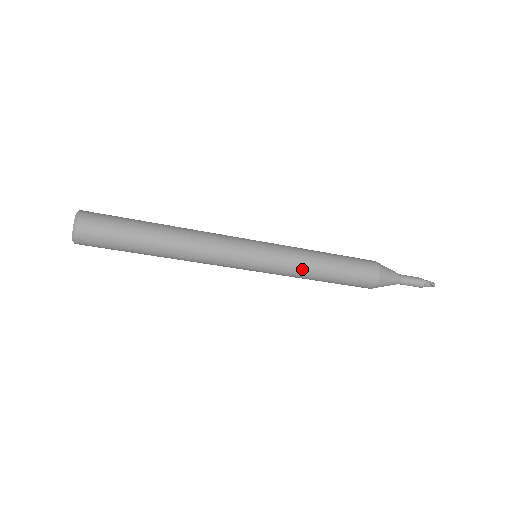
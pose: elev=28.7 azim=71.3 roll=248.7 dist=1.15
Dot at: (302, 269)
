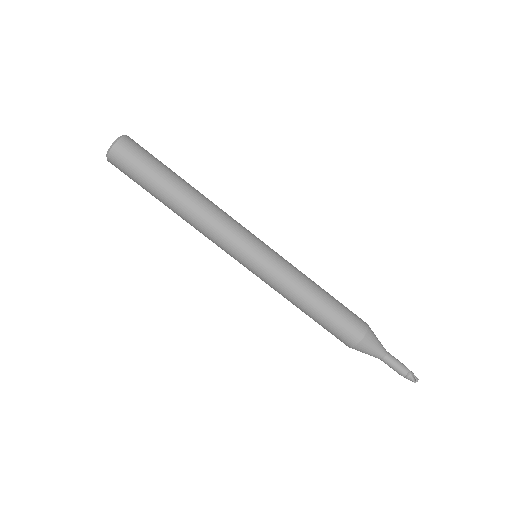
Dot at: (293, 286)
